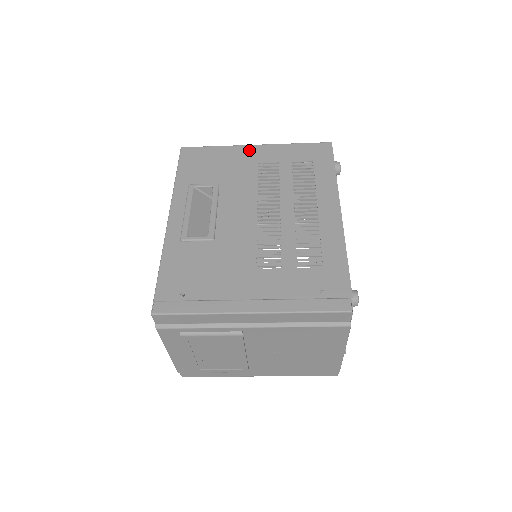
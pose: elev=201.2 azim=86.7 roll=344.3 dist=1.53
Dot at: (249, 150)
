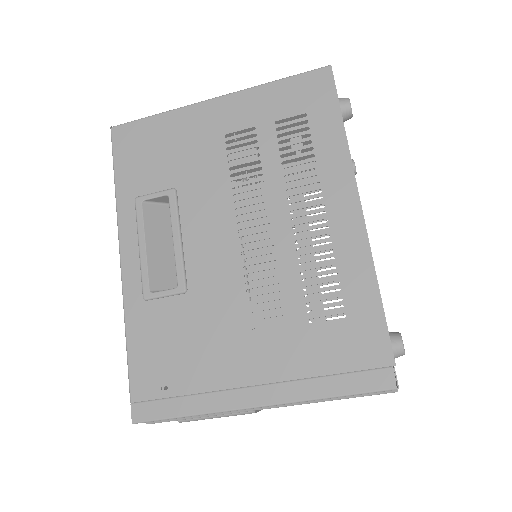
Dot at: (207, 111)
